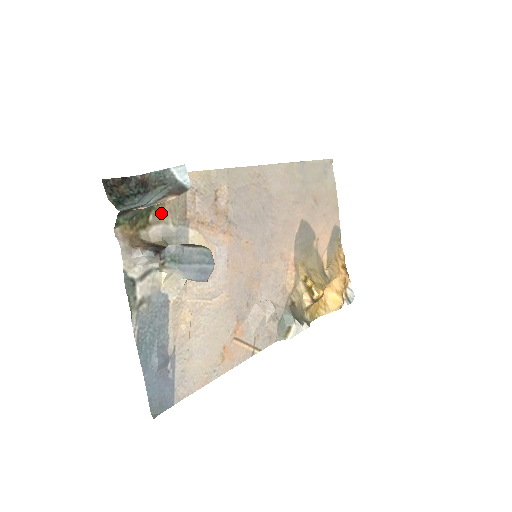
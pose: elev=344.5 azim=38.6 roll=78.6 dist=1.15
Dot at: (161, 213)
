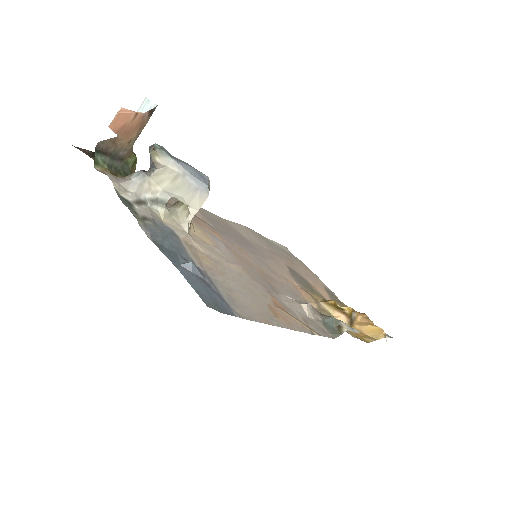
Dot at: occluded
